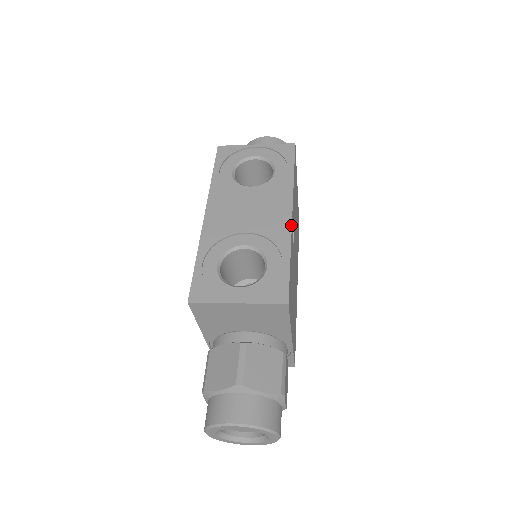
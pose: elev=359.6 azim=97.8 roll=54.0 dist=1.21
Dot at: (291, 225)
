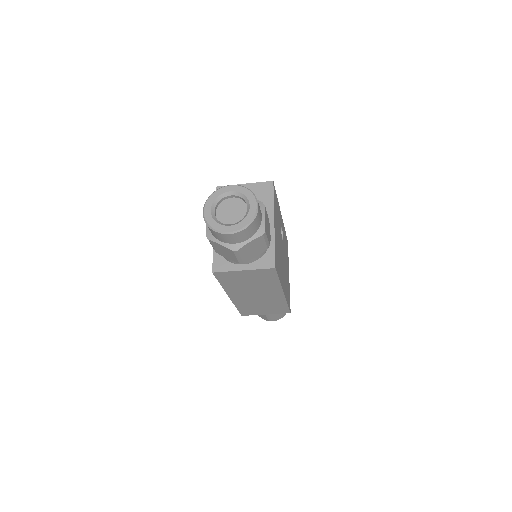
Dot at: occluded
